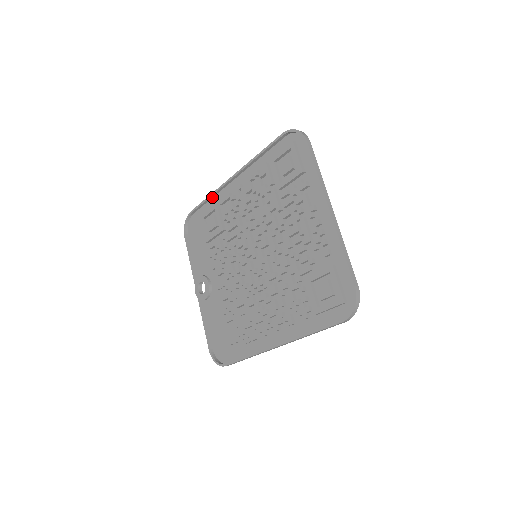
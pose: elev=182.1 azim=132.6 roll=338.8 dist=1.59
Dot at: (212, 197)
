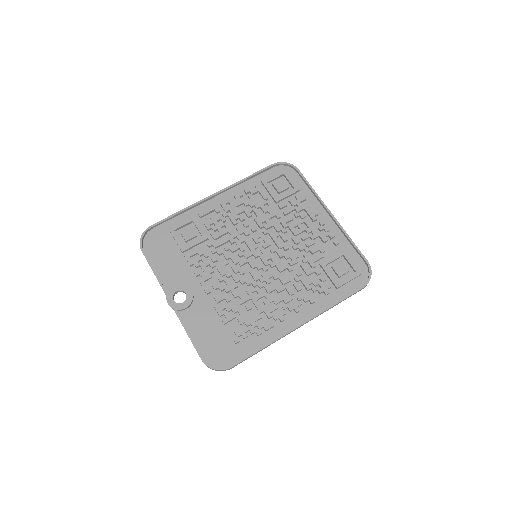
Dot at: (183, 212)
